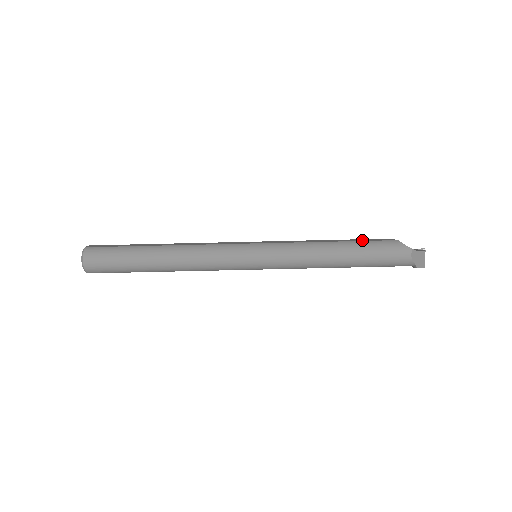
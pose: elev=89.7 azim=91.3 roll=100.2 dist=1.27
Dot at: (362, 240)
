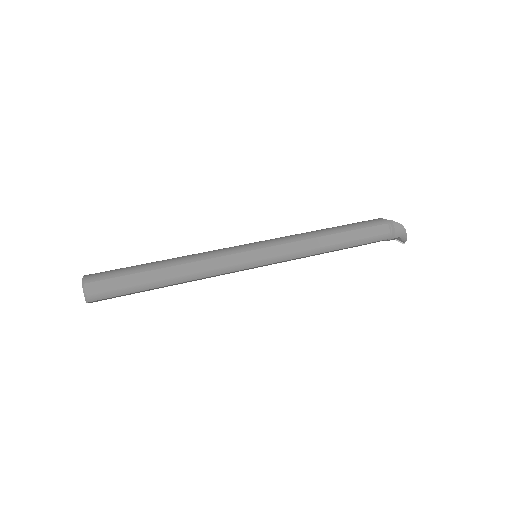
Dot at: occluded
